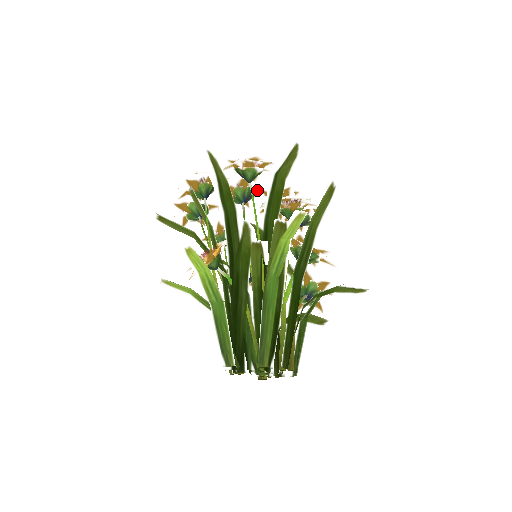
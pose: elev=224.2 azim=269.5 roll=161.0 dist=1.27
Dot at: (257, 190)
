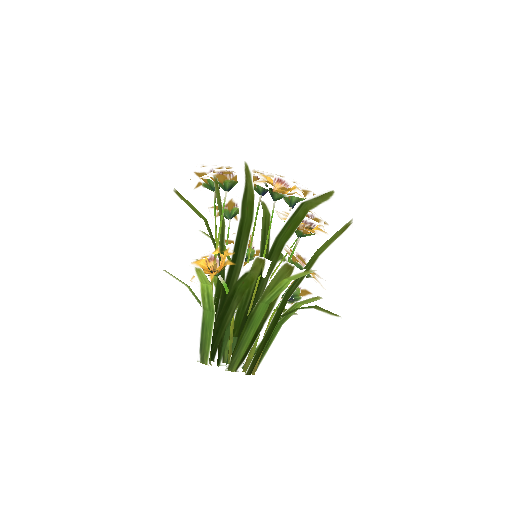
Dot at: occluded
